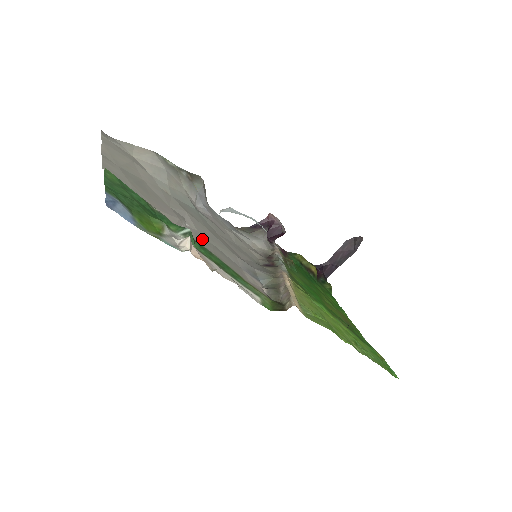
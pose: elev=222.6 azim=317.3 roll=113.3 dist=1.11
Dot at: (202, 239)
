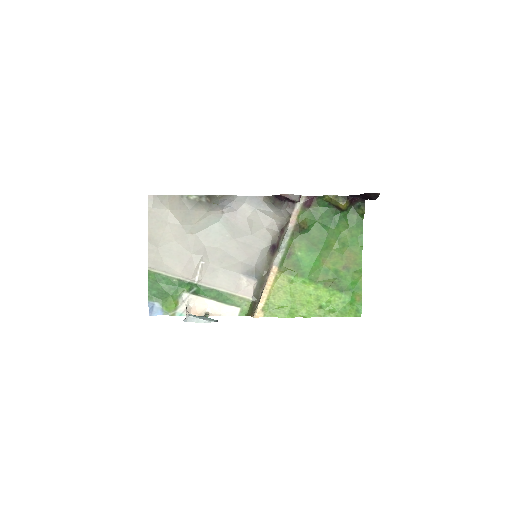
Dot at: (211, 272)
